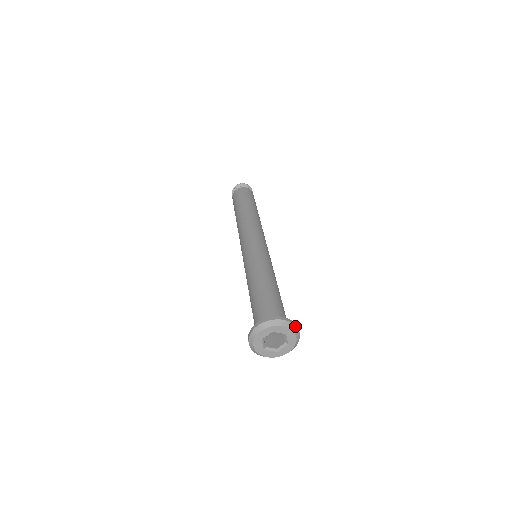
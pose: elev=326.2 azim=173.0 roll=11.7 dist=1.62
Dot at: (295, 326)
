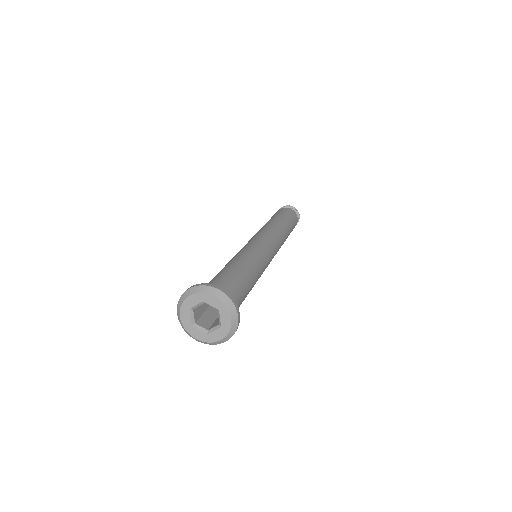
Dot at: (233, 304)
